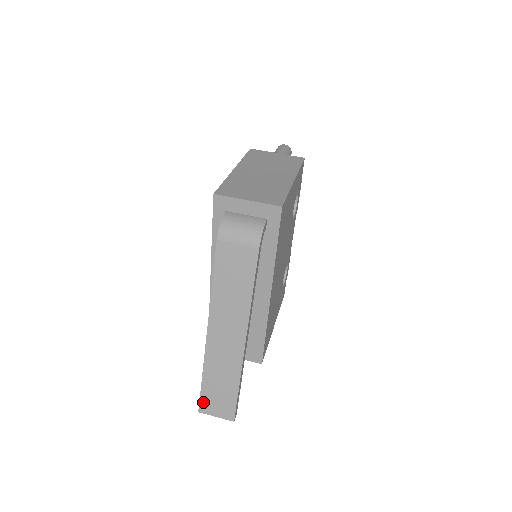
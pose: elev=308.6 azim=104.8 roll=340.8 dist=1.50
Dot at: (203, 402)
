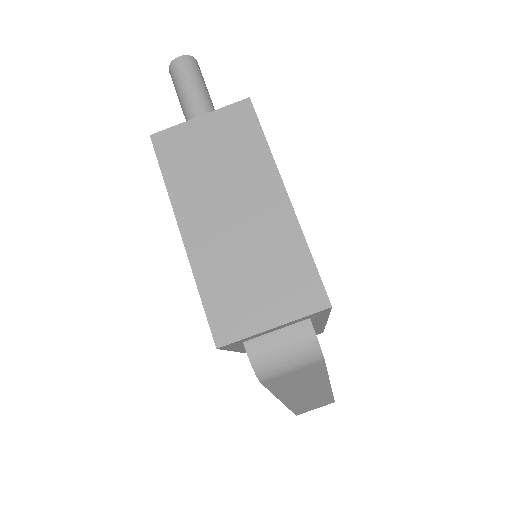
Dot at: (299, 413)
